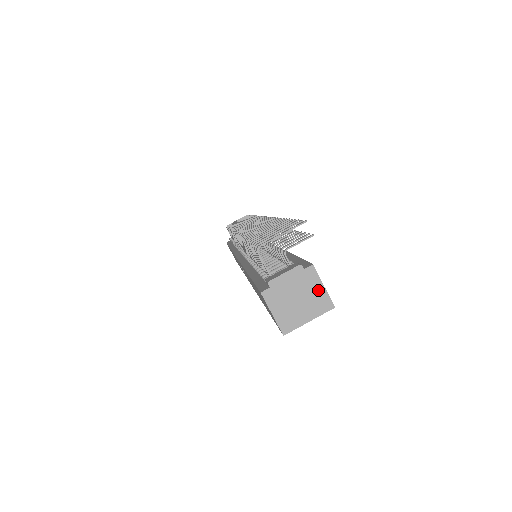
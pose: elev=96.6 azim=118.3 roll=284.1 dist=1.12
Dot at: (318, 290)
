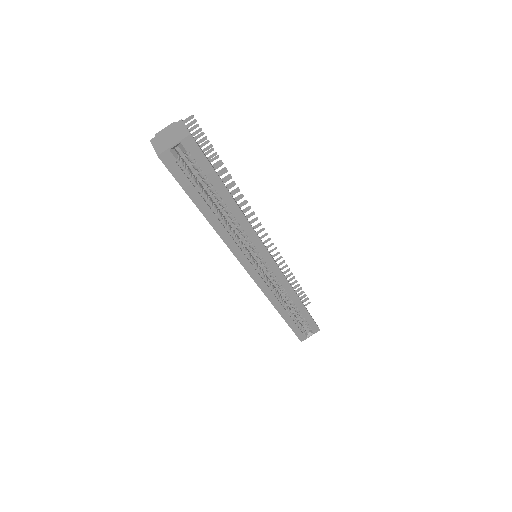
Dot at: (182, 129)
